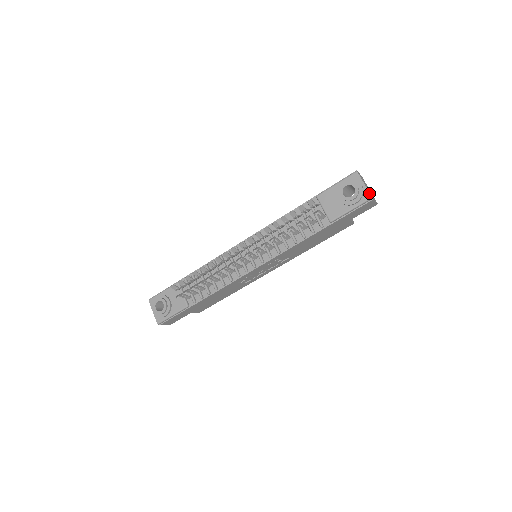
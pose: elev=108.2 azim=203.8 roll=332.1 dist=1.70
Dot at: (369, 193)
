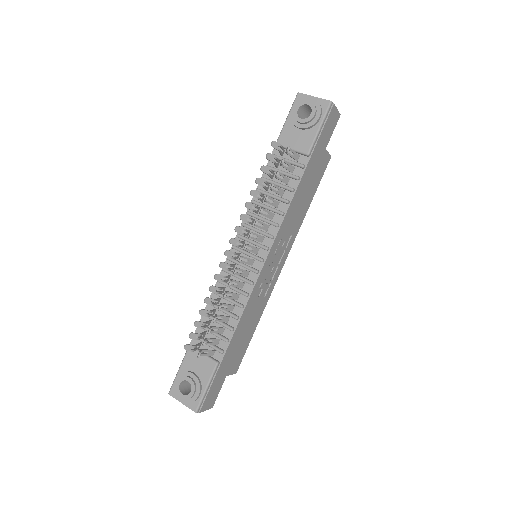
Dot at: (325, 100)
